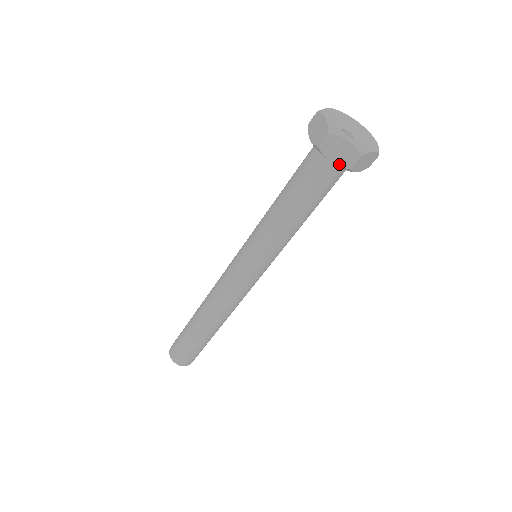
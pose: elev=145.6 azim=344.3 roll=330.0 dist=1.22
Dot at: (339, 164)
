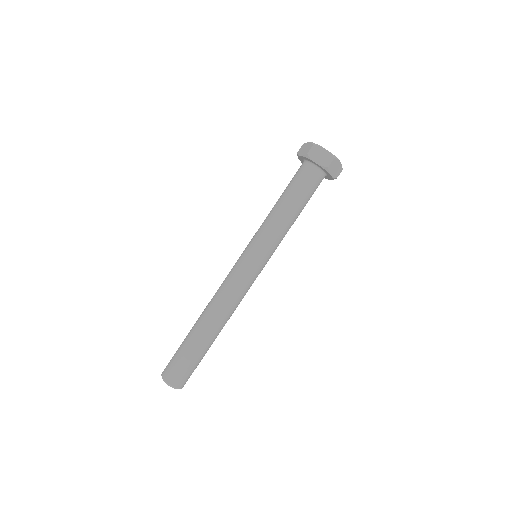
Dot at: (321, 164)
